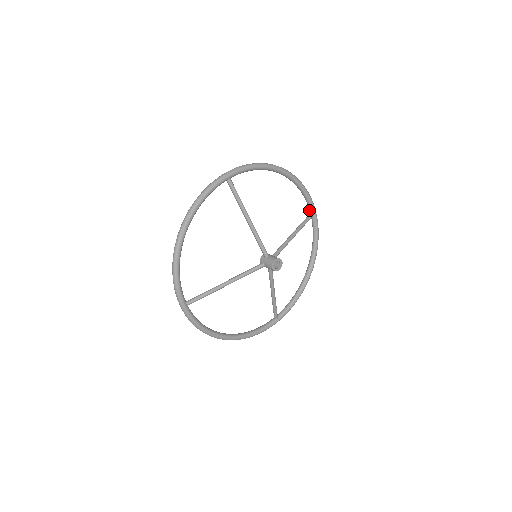
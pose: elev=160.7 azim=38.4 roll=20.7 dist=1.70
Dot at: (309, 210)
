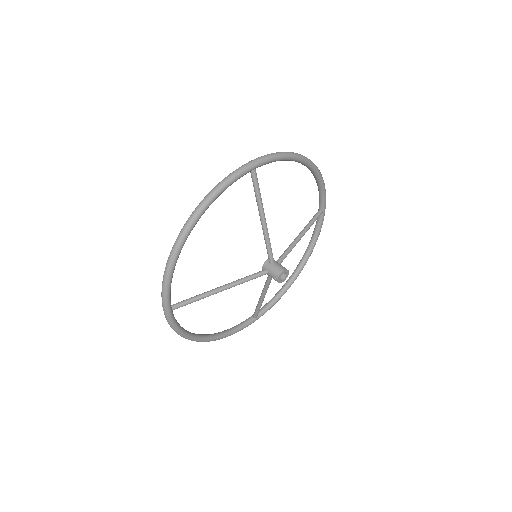
Dot at: (319, 206)
